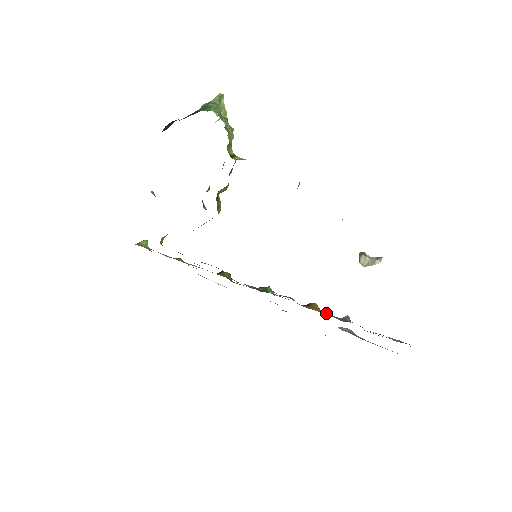
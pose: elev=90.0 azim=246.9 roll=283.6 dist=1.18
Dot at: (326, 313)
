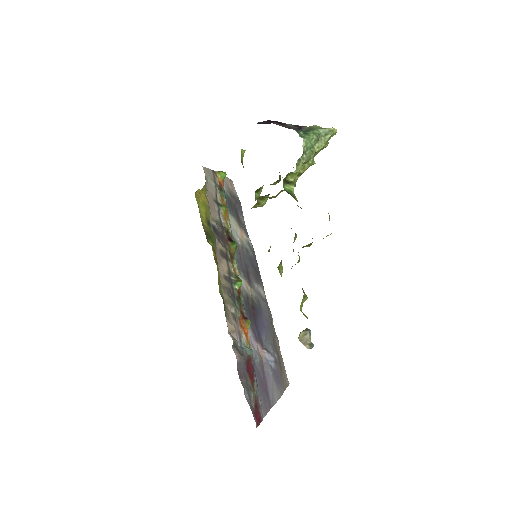
Dot at: (234, 335)
